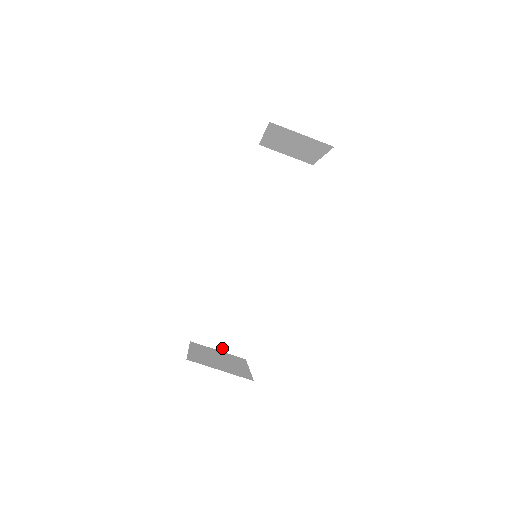
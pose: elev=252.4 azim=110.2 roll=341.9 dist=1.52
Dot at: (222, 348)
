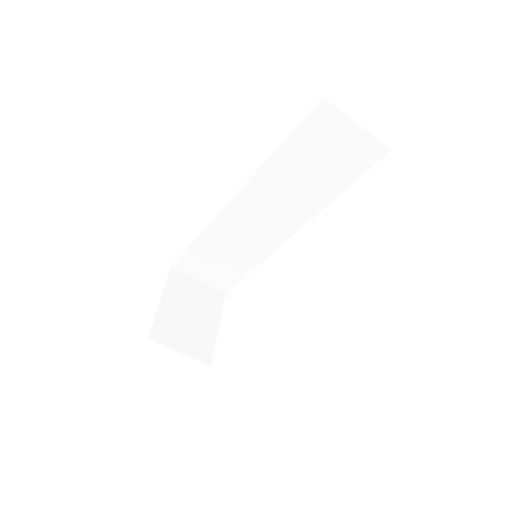
Dot at: (204, 280)
